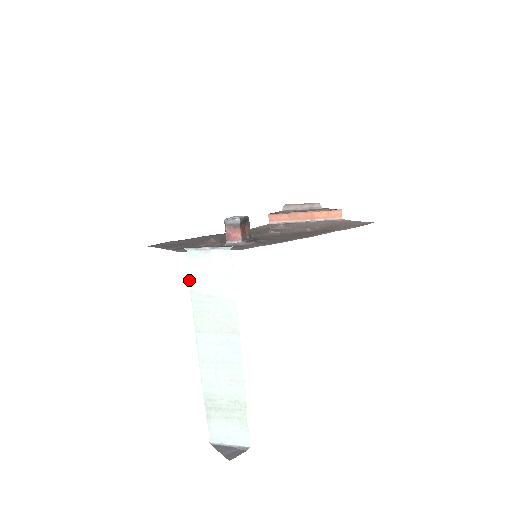
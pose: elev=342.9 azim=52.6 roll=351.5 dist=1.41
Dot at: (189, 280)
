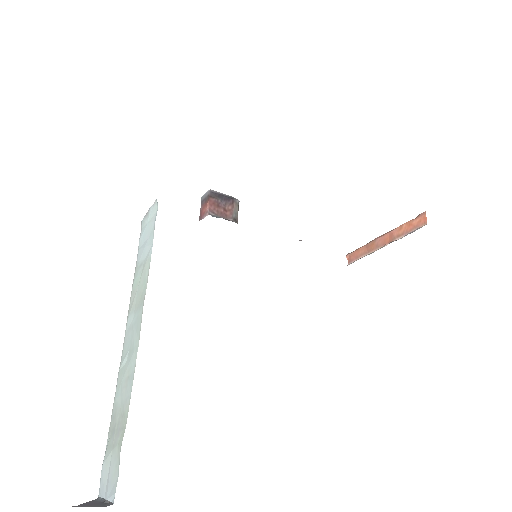
Dot at: (137, 254)
